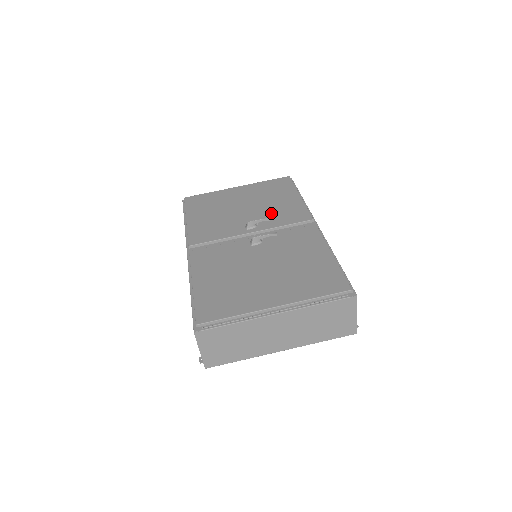
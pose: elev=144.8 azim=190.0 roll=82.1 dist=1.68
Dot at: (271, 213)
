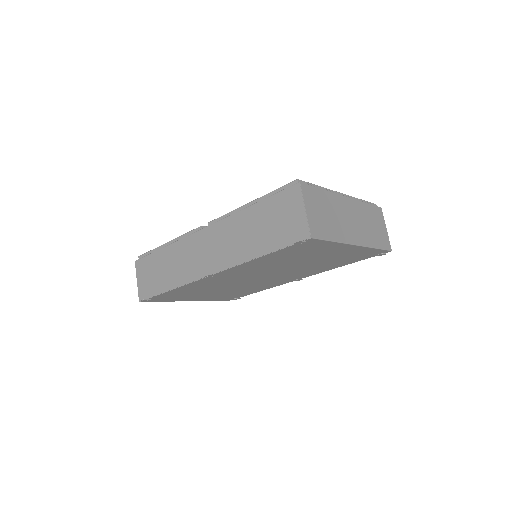
Dot at: occluded
